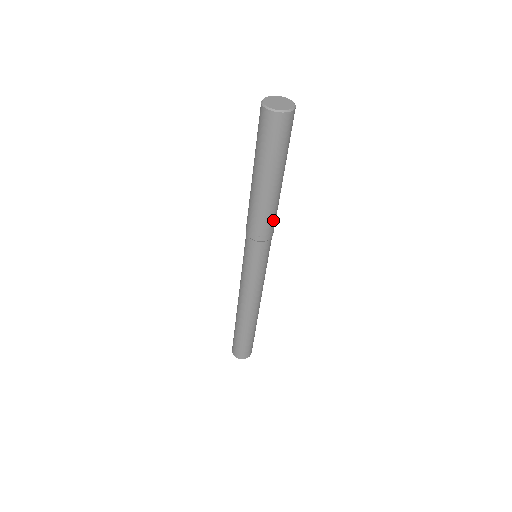
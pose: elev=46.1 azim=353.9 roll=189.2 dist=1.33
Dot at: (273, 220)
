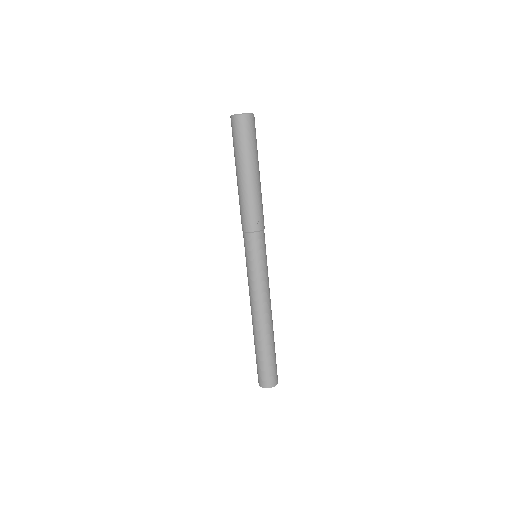
Dot at: (262, 210)
